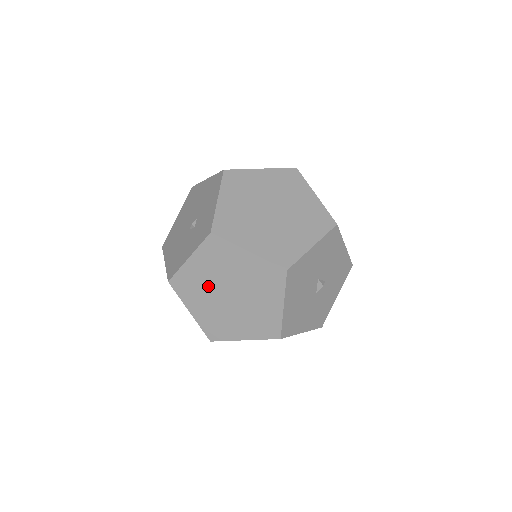
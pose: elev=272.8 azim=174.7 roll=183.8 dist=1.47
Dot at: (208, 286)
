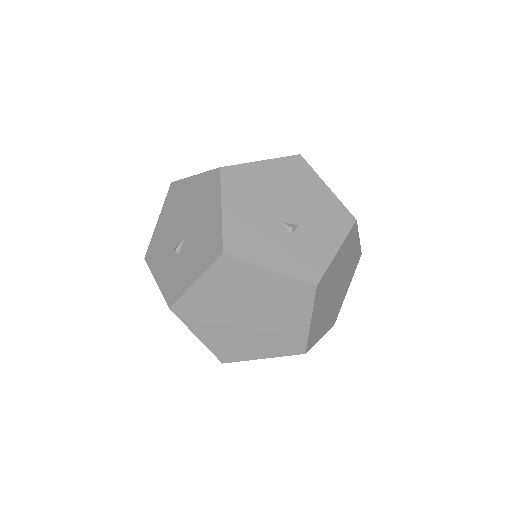
Dot at: (245, 294)
